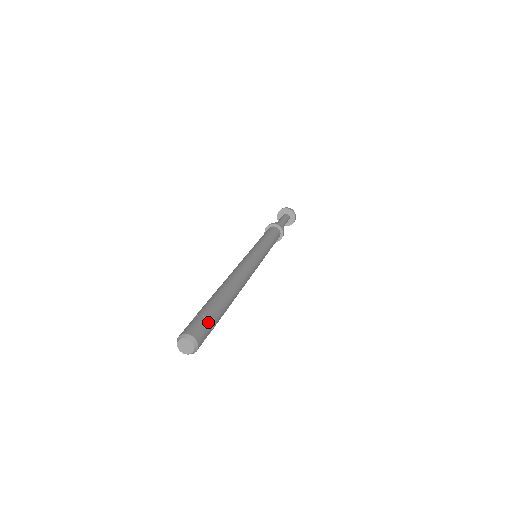
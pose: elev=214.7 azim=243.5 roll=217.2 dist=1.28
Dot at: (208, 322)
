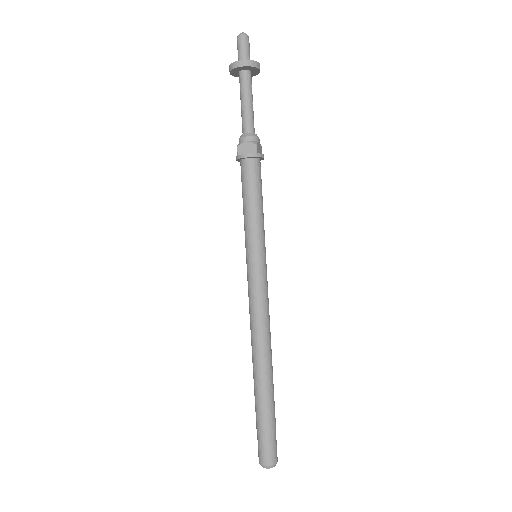
Dot at: (274, 436)
